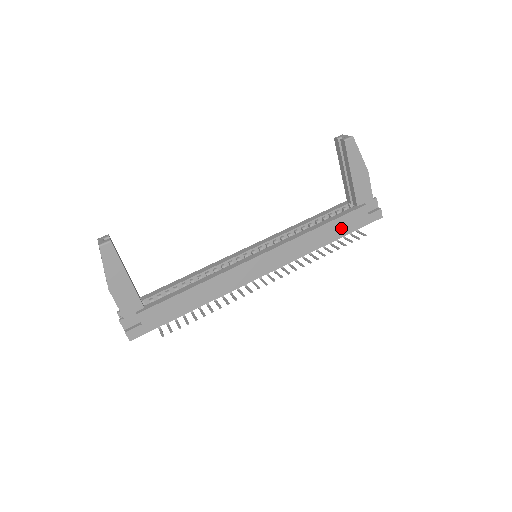
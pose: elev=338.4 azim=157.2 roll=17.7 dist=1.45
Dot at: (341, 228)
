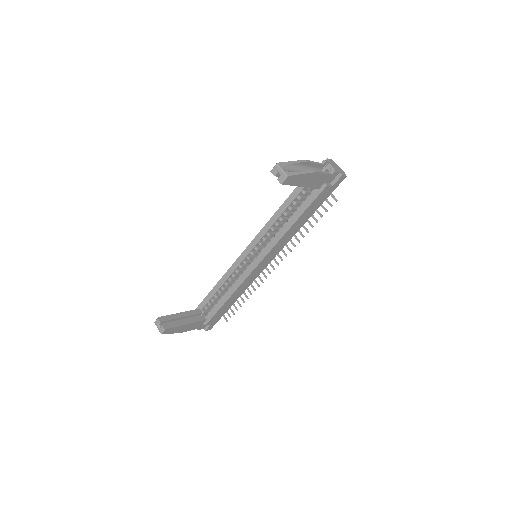
Dot at: (312, 209)
